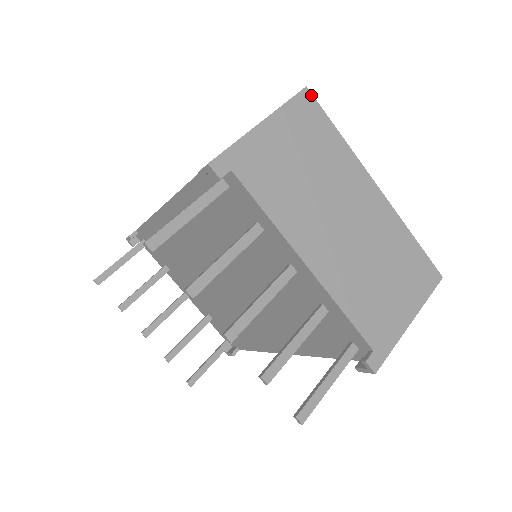
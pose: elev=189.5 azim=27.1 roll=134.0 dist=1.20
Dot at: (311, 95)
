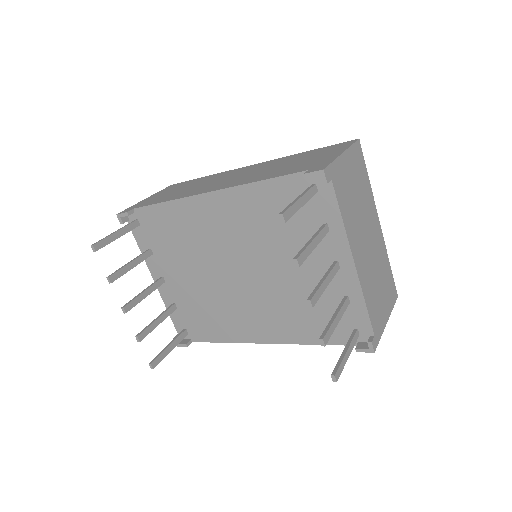
Dot at: (360, 146)
